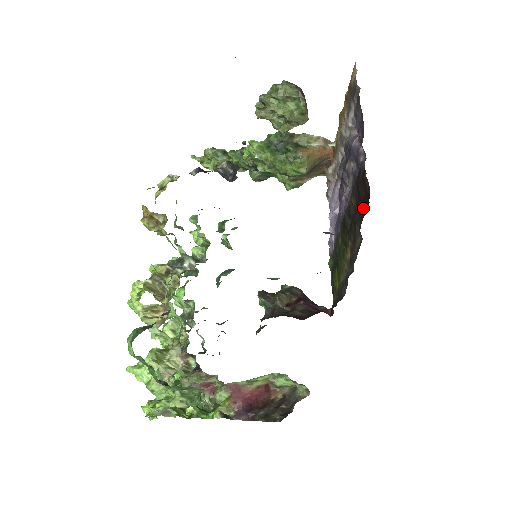
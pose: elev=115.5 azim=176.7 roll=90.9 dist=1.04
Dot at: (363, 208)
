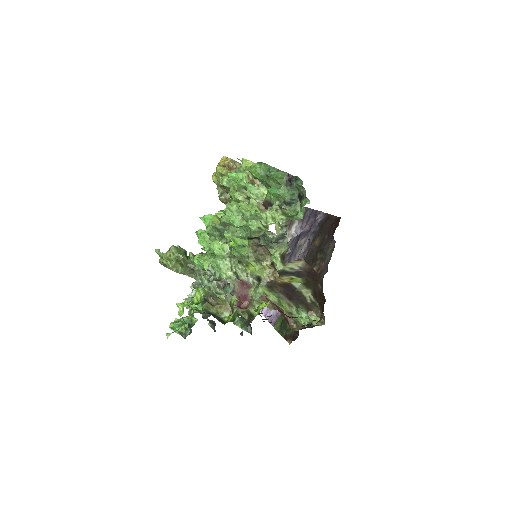
Dot at: (331, 231)
